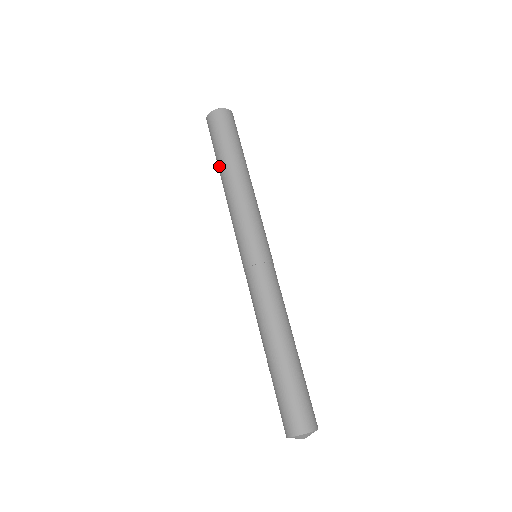
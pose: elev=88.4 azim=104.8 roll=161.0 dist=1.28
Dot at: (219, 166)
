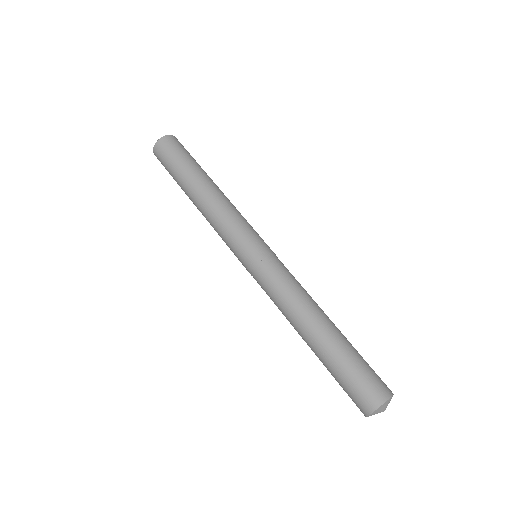
Dot at: (185, 193)
